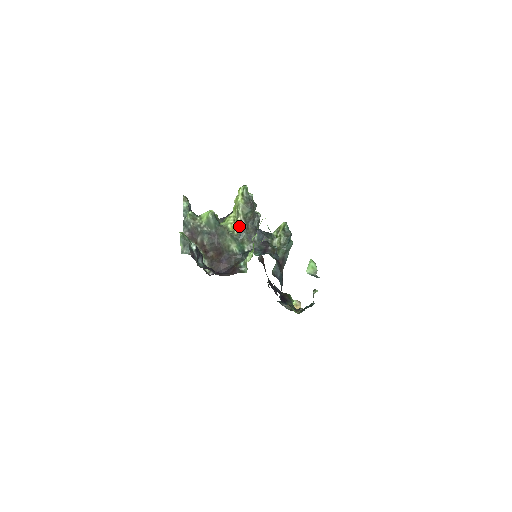
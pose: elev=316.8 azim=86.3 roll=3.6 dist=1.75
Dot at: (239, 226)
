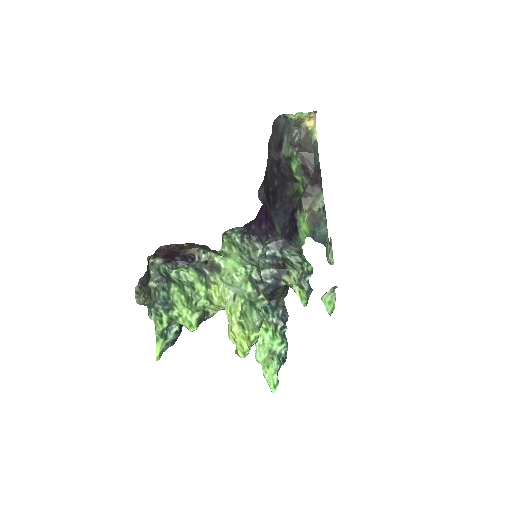
Dot at: occluded
